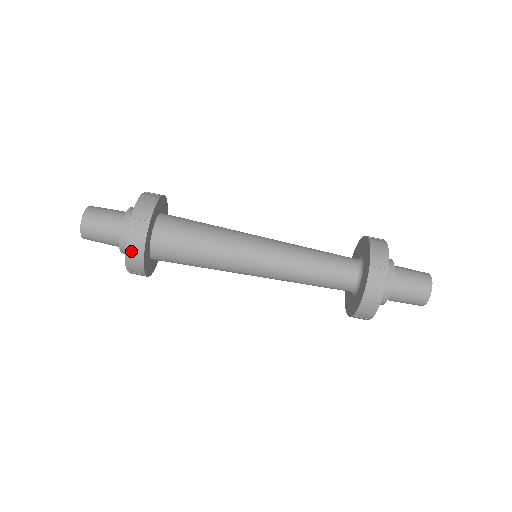
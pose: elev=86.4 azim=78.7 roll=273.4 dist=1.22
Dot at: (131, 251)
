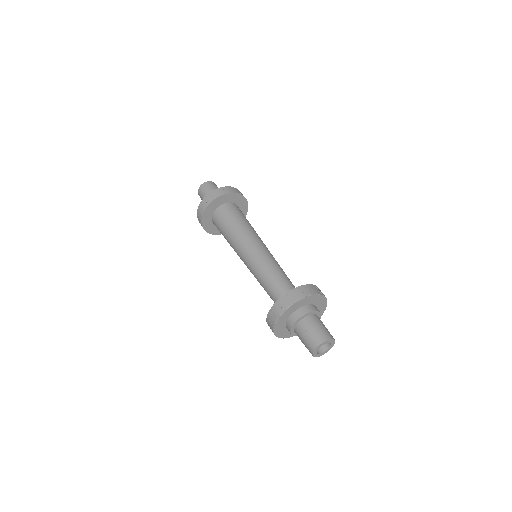
Dot at: (214, 193)
